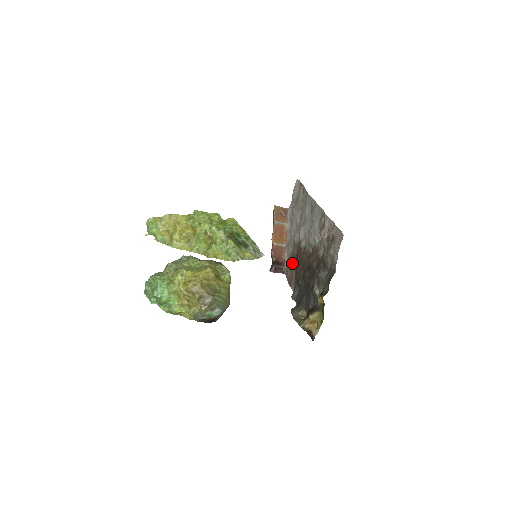
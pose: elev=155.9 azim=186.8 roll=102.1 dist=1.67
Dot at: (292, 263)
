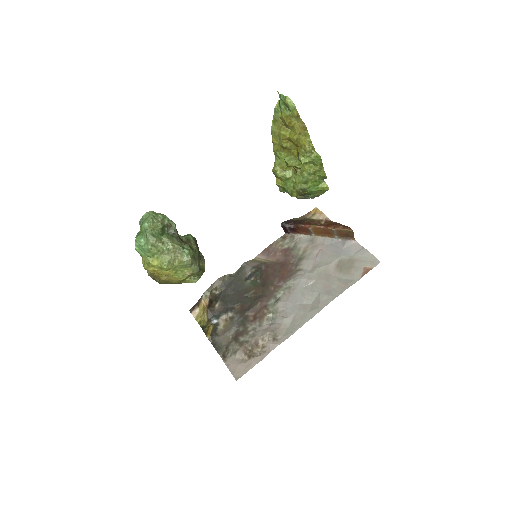
Dot at: (284, 254)
